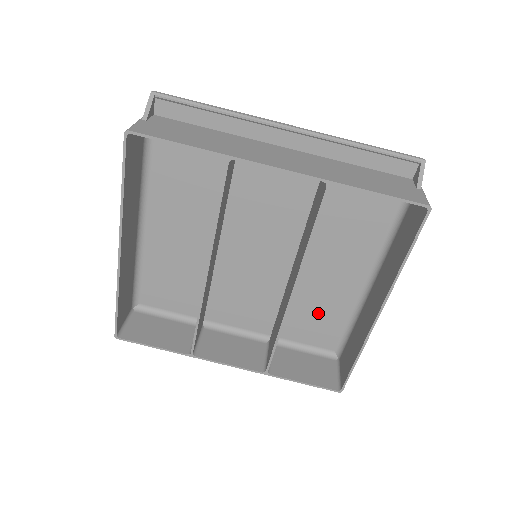
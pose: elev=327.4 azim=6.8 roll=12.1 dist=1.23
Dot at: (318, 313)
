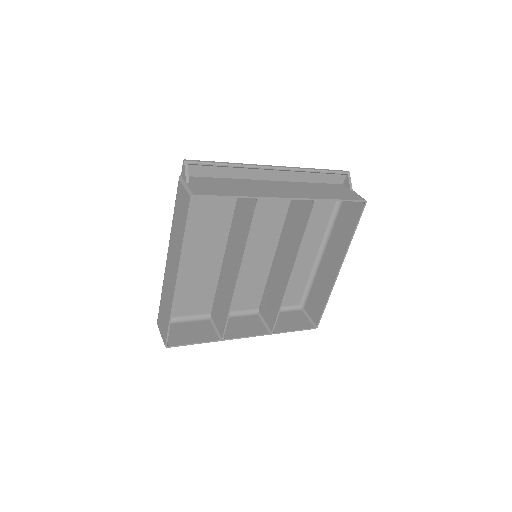
Dot at: (289, 282)
